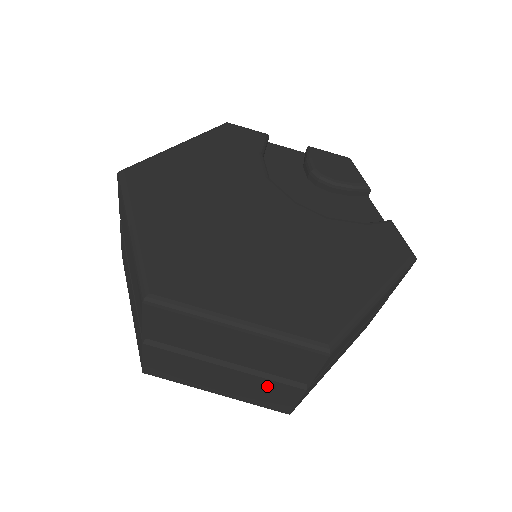
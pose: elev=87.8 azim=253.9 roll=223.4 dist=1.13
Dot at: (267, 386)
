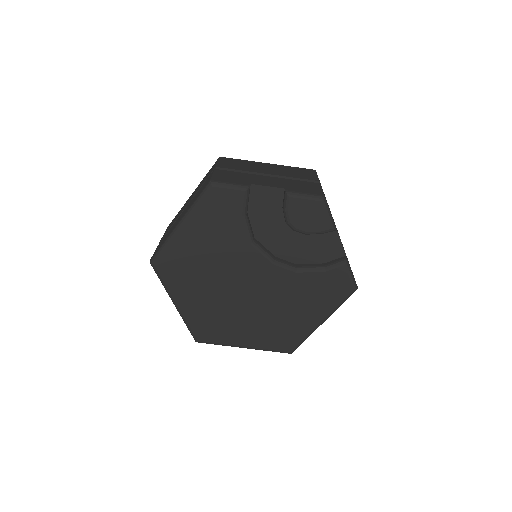
Dot at: occluded
